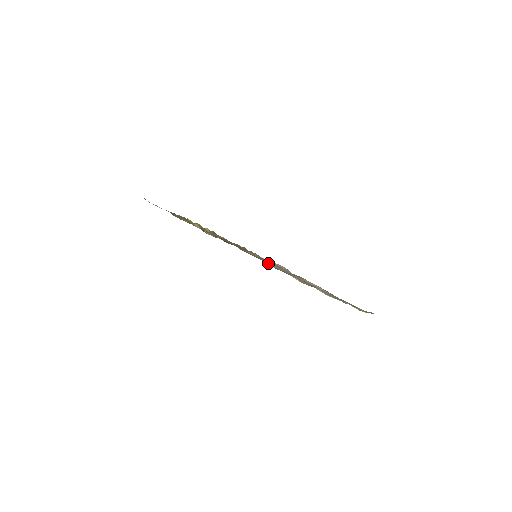
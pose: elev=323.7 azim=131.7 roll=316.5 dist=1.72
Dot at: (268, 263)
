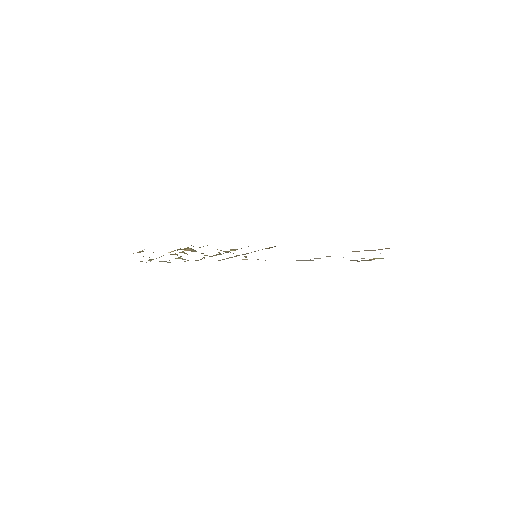
Dot at: occluded
